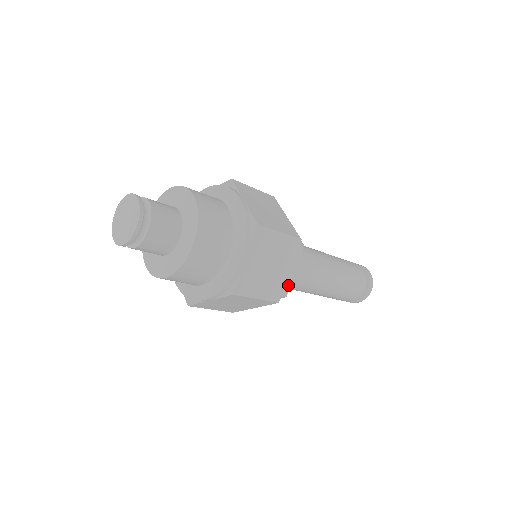
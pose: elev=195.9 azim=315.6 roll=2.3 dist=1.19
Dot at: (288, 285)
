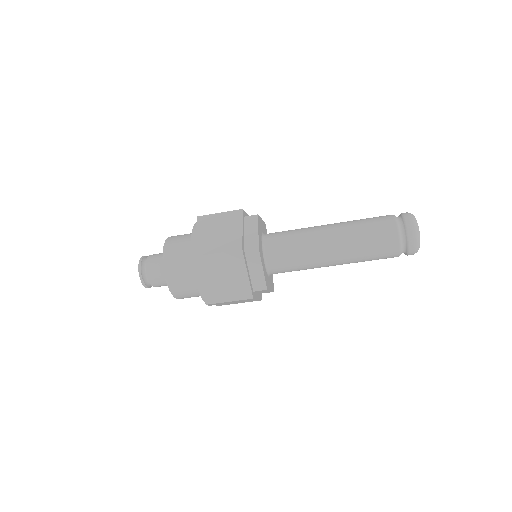
Dot at: (256, 241)
